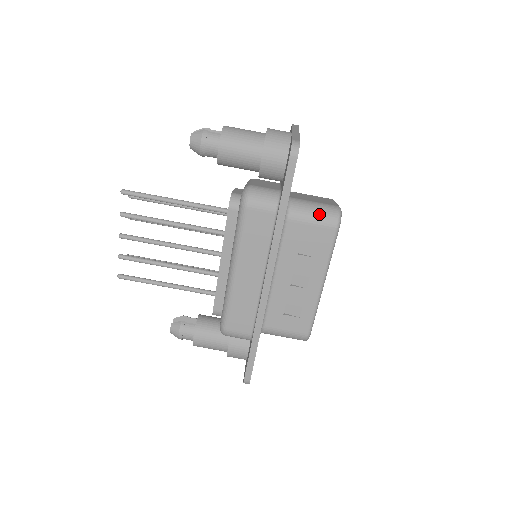
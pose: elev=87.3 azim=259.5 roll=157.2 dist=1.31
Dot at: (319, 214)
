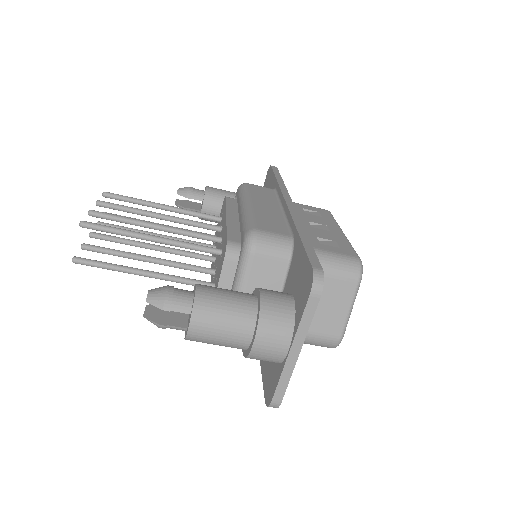
Dot at: occluded
